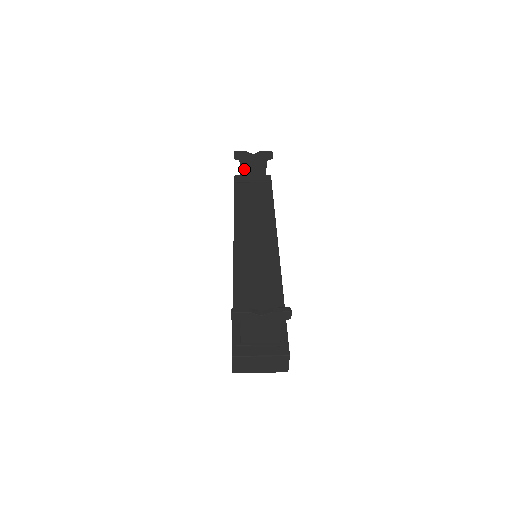
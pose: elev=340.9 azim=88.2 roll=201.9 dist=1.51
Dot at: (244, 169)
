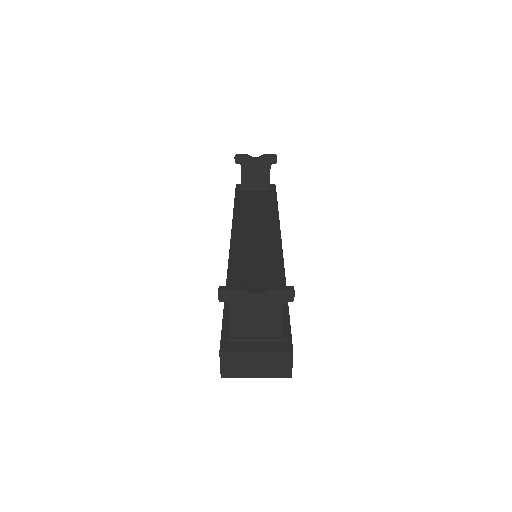
Dot at: (246, 175)
